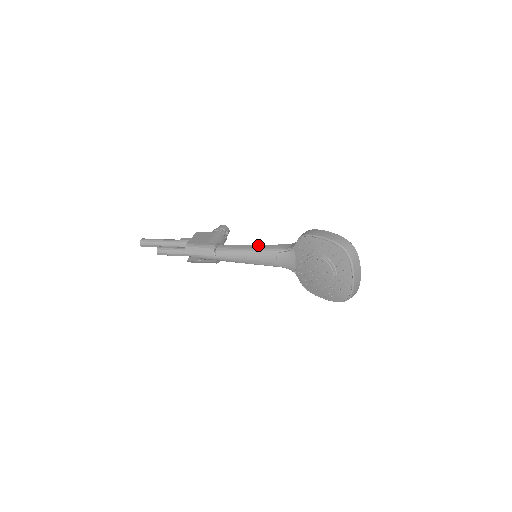
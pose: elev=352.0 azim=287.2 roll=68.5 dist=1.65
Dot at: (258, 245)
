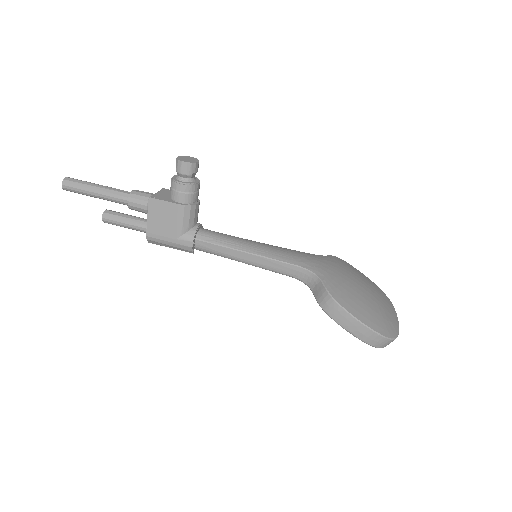
Dot at: (257, 258)
